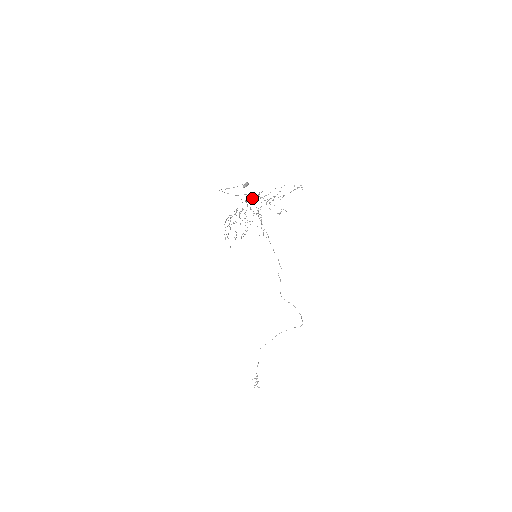
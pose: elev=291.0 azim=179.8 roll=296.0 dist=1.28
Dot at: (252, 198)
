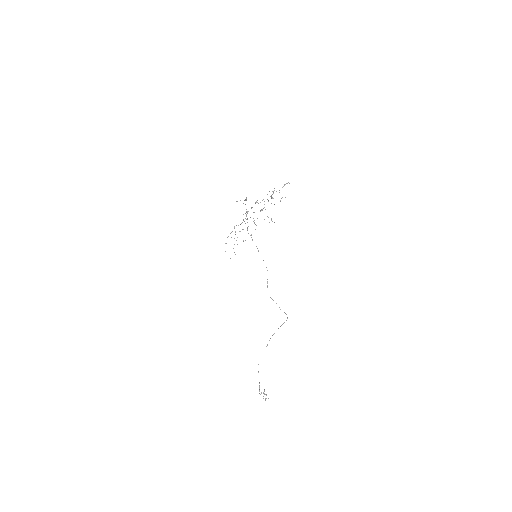
Dot at: (252, 207)
